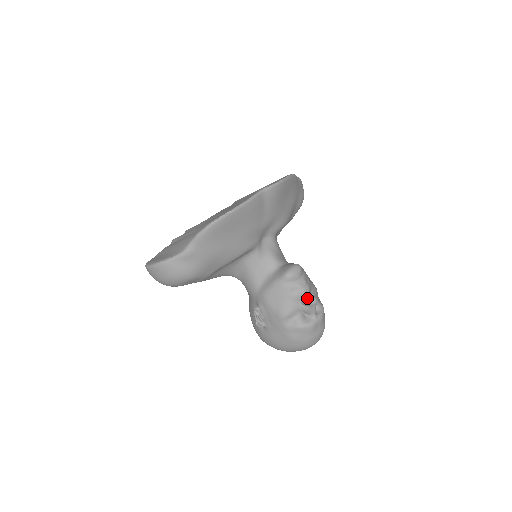
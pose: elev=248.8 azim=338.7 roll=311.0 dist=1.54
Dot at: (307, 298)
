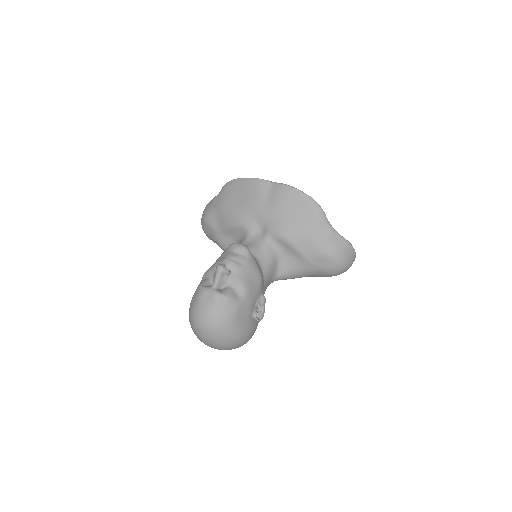
Dot at: occluded
